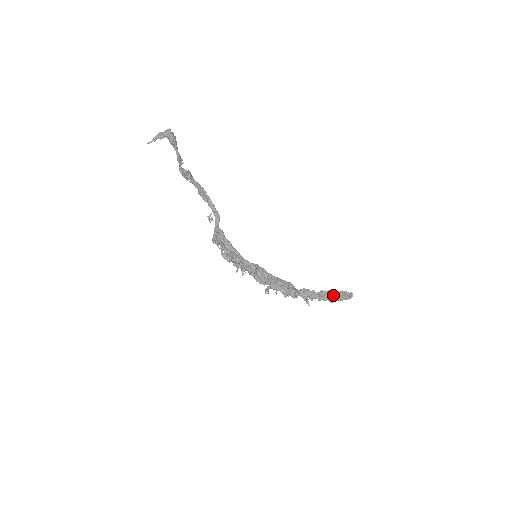
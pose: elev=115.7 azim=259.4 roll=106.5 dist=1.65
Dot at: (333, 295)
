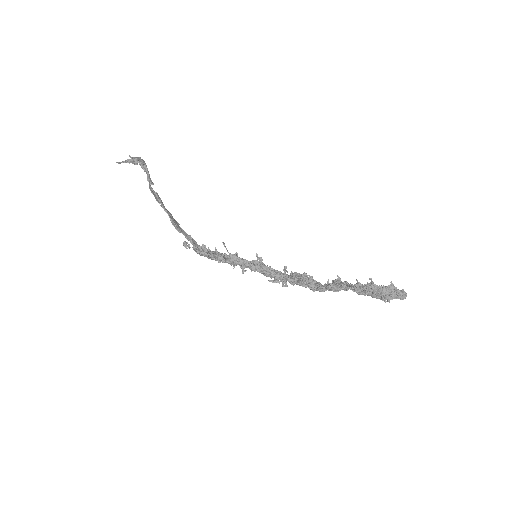
Dot at: (379, 290)
